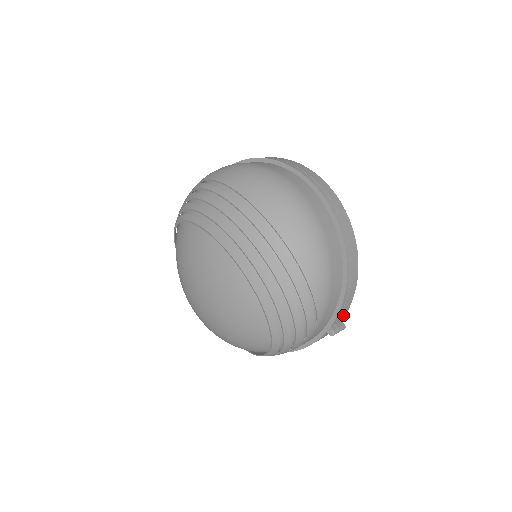
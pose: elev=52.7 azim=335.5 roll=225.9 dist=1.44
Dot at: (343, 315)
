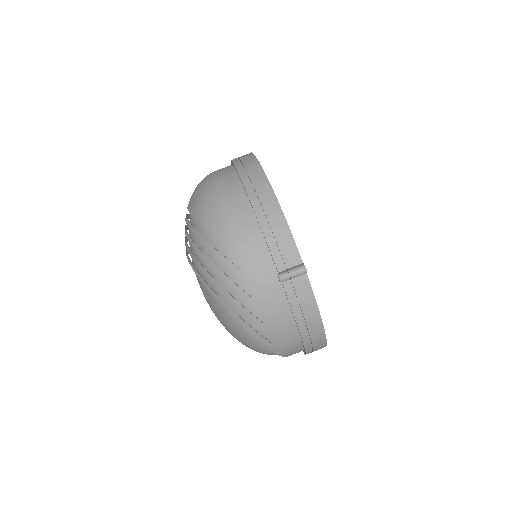
Dot at: (293, 254)
